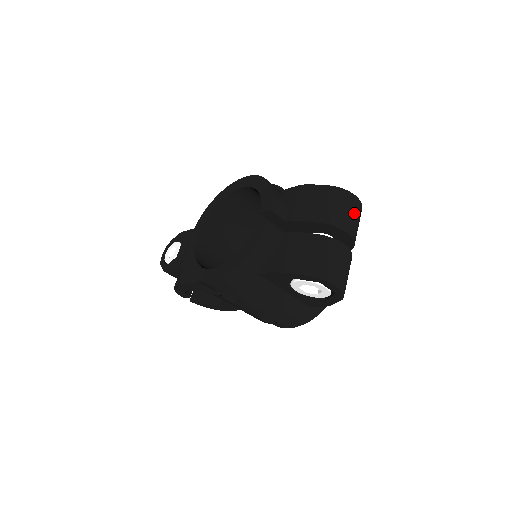
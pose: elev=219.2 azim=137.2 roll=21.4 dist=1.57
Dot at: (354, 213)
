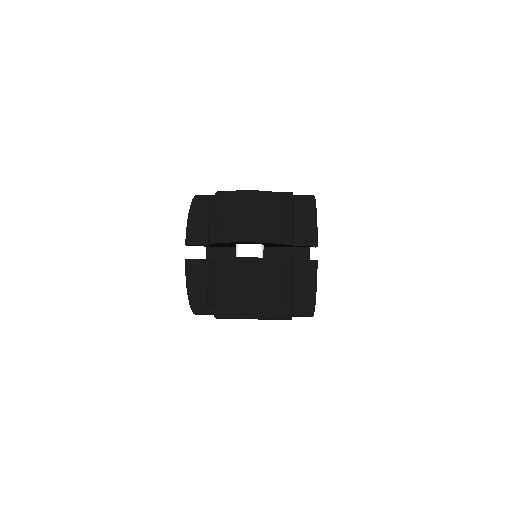
Dot at: (248, 212)
